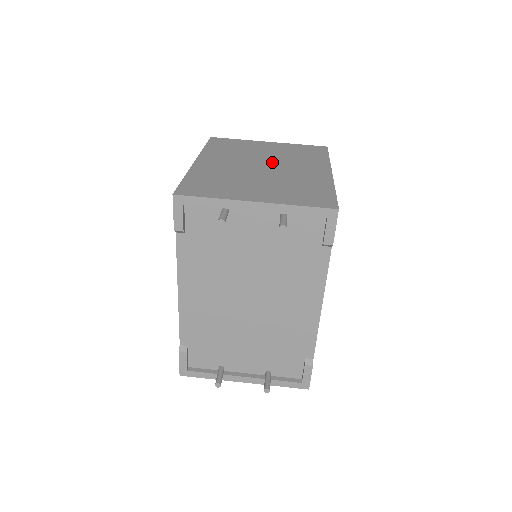
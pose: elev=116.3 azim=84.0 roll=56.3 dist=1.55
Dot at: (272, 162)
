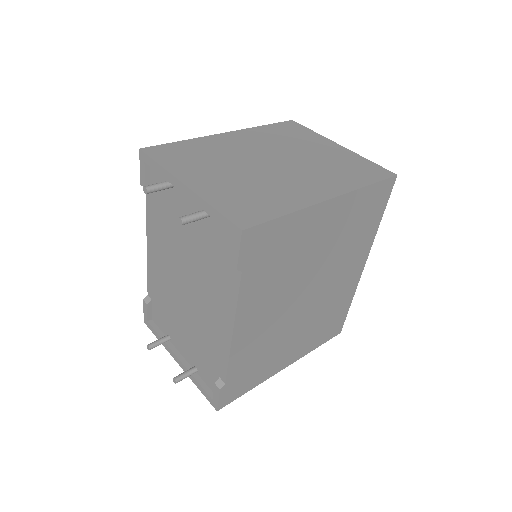
Dot at: (292, 162)
